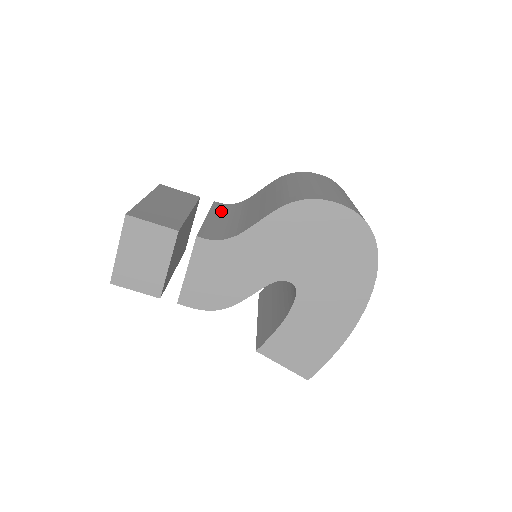
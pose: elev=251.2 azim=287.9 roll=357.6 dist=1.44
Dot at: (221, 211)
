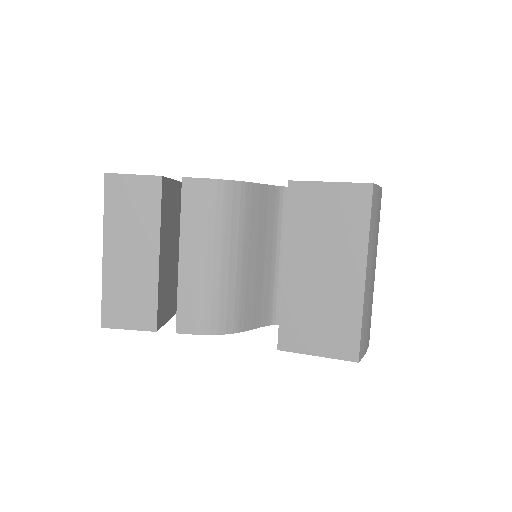
Dot at: occluded
